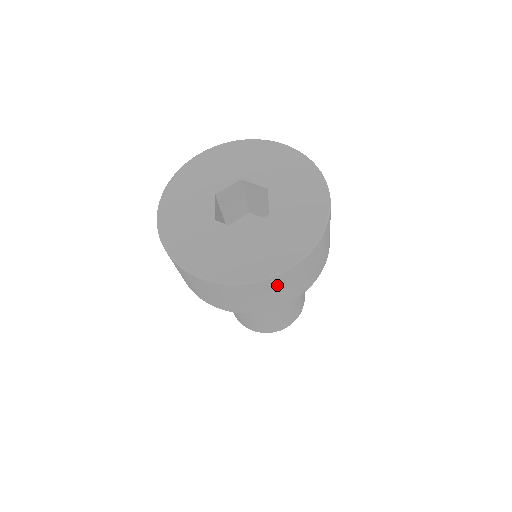
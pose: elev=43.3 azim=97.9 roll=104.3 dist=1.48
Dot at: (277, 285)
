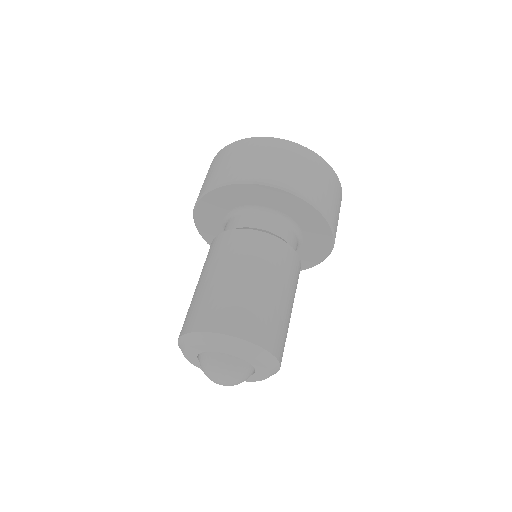
Dot at: (311, 163)
